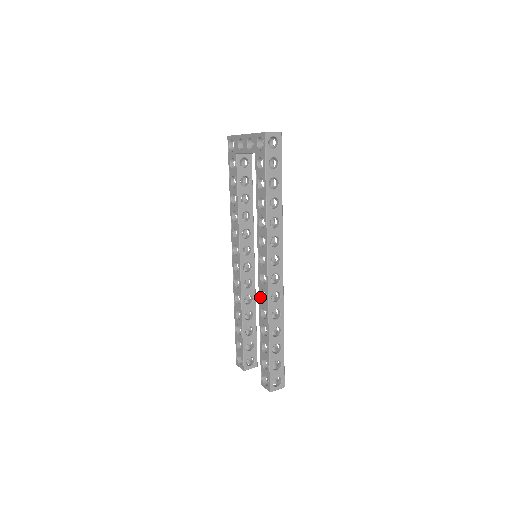
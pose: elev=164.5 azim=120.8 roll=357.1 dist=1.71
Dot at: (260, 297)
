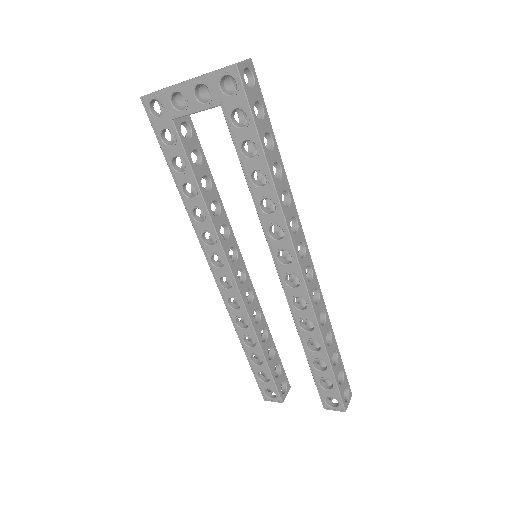
Dot at: (293, 307)
